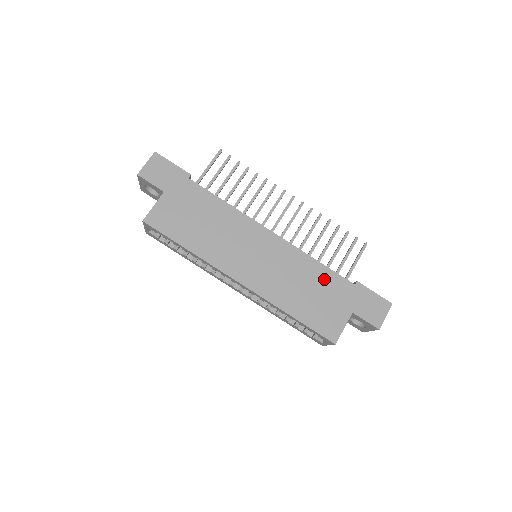
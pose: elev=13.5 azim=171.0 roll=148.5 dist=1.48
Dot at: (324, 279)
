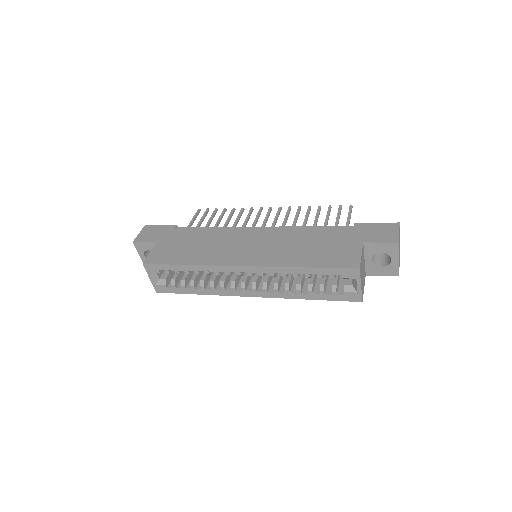
Dot at: (322, 234)
